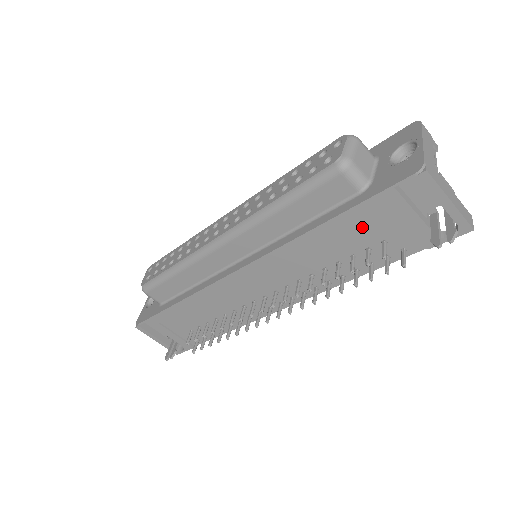
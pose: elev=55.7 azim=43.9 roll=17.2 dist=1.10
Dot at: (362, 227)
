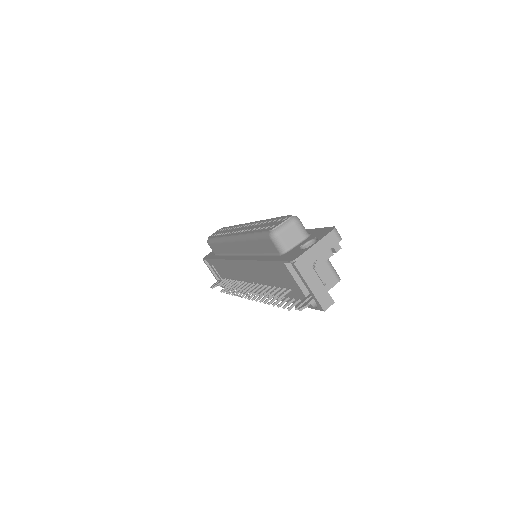
Dot at: (279, 274)
